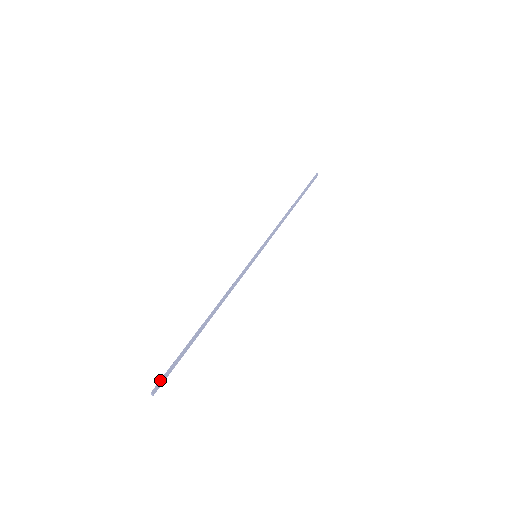
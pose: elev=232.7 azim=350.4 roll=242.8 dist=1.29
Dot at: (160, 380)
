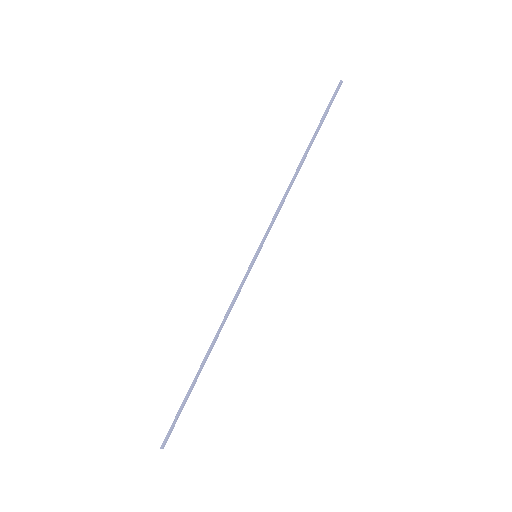
Dot at: (167, 434)
